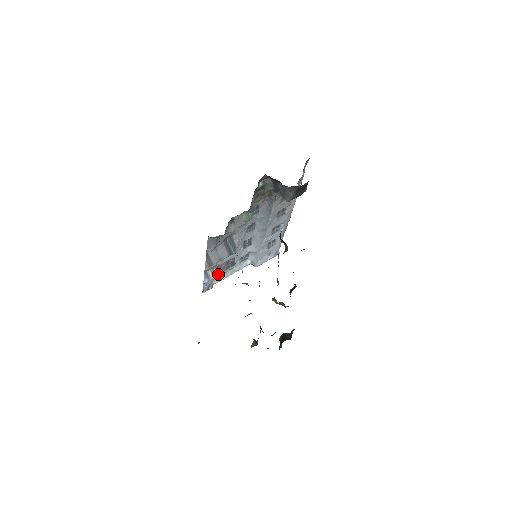
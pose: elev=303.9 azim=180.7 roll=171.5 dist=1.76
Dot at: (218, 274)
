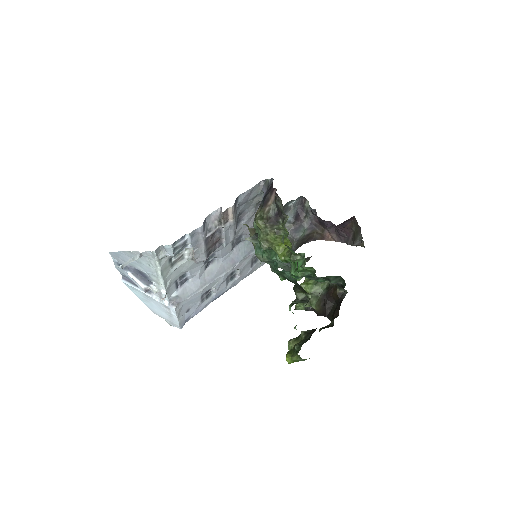
Dot at: (205, 241)
